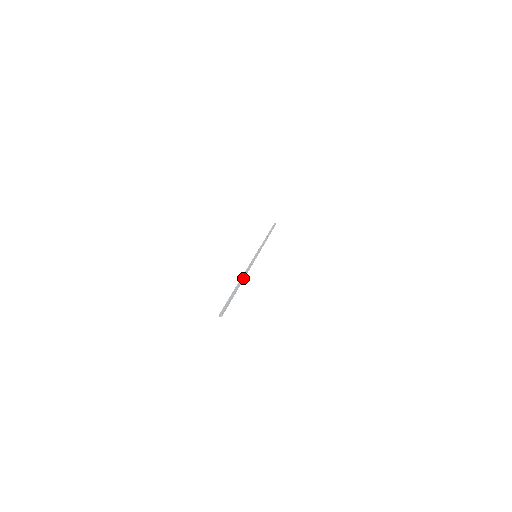
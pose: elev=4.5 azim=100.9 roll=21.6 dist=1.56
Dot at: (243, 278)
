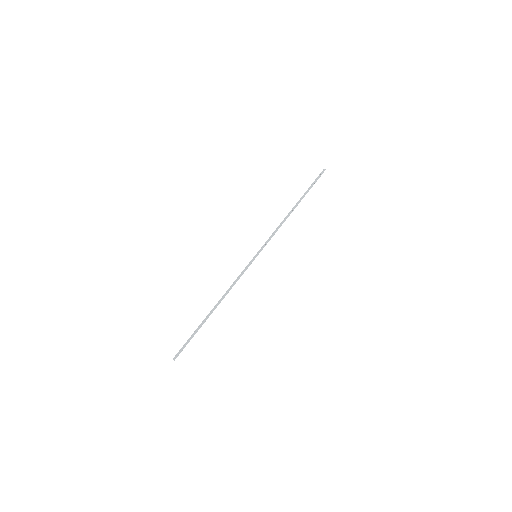
Dot at: (219, 302)
